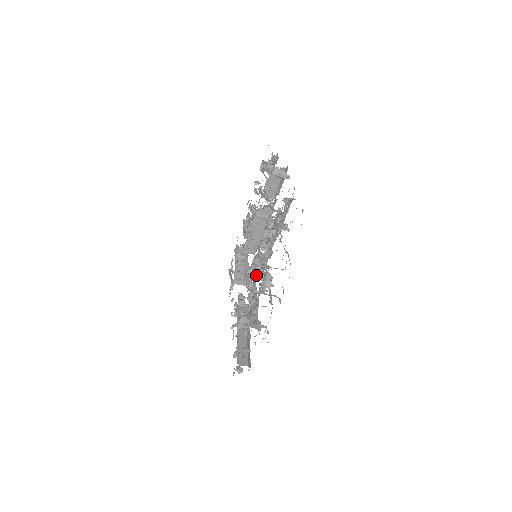
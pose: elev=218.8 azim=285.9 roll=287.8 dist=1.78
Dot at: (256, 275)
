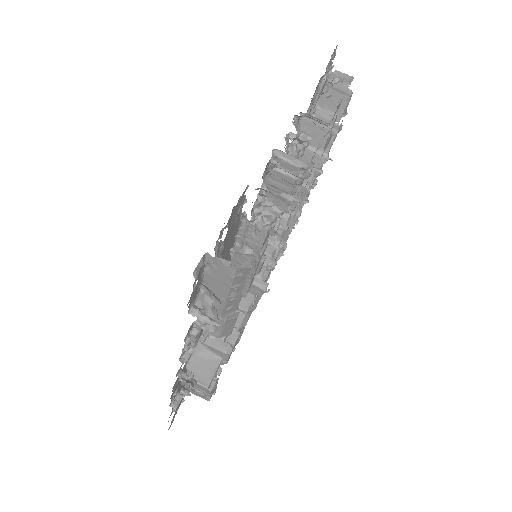
Dot at: occluded
